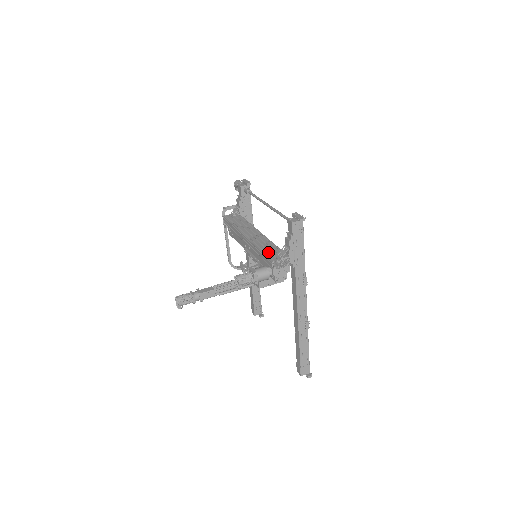
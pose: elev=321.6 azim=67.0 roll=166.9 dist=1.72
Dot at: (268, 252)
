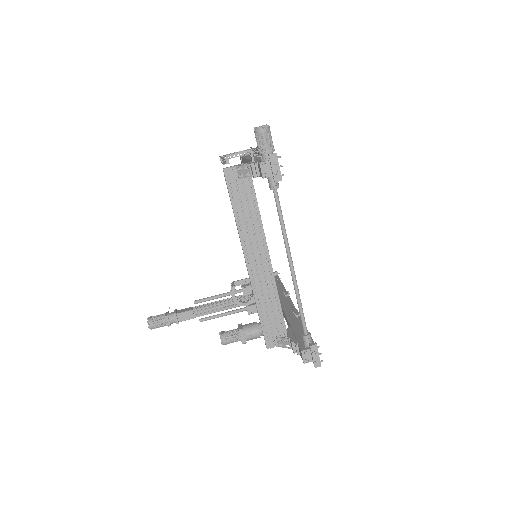
Dot at: (267, 325)
